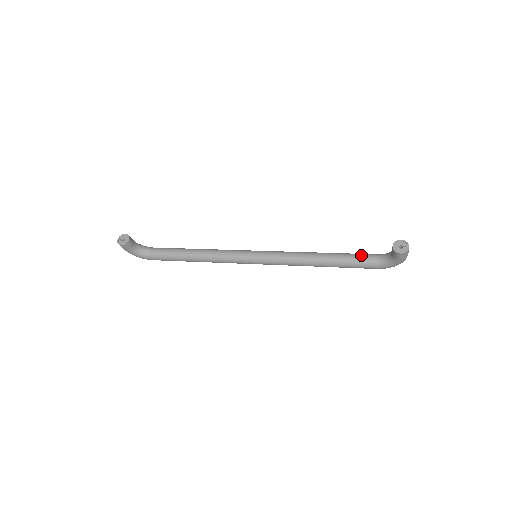
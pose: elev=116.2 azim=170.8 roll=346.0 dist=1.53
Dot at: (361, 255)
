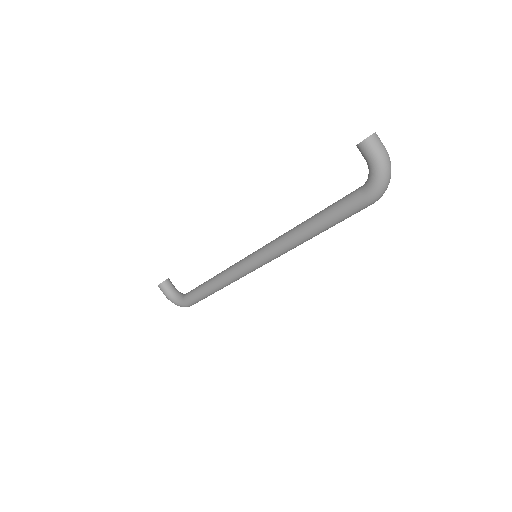
Dot at: (347, 195)
